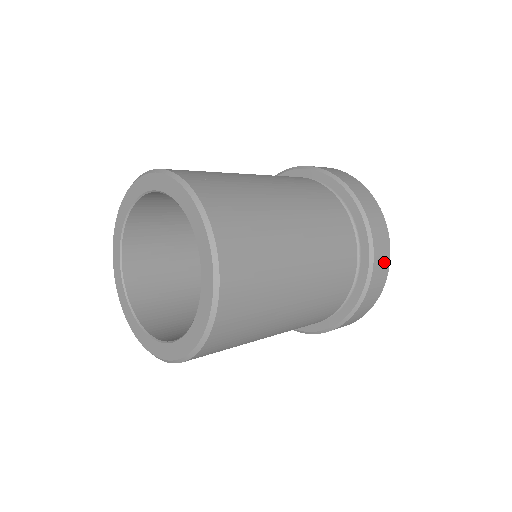
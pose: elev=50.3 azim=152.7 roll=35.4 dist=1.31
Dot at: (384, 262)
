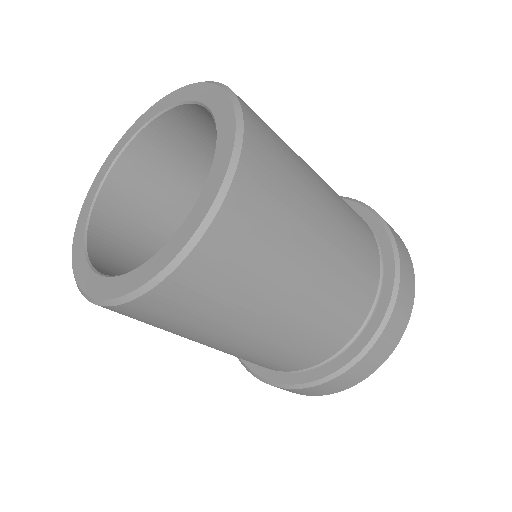
Dot at: (394, 231)
